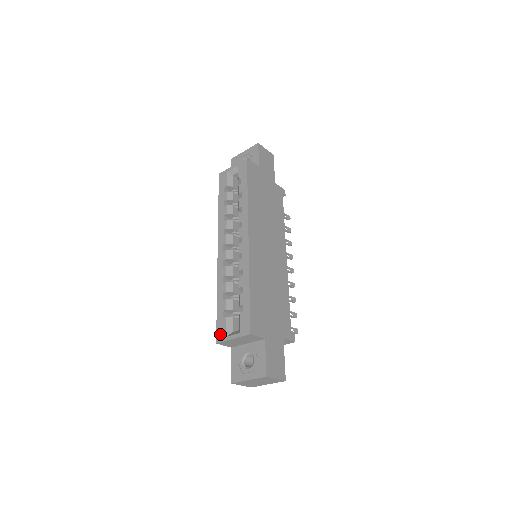
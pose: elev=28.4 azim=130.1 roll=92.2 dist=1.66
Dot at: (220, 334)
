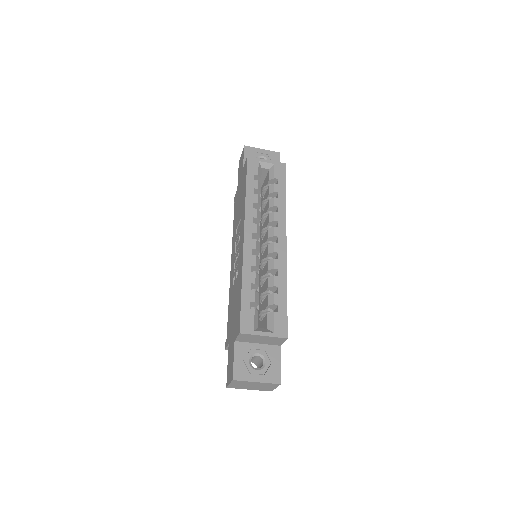
Dot at: (246, 325)
